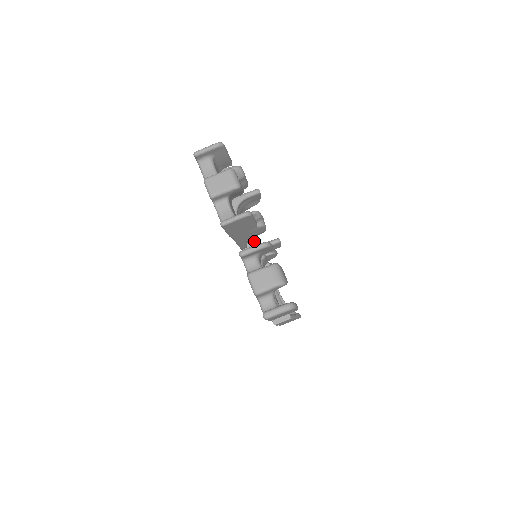
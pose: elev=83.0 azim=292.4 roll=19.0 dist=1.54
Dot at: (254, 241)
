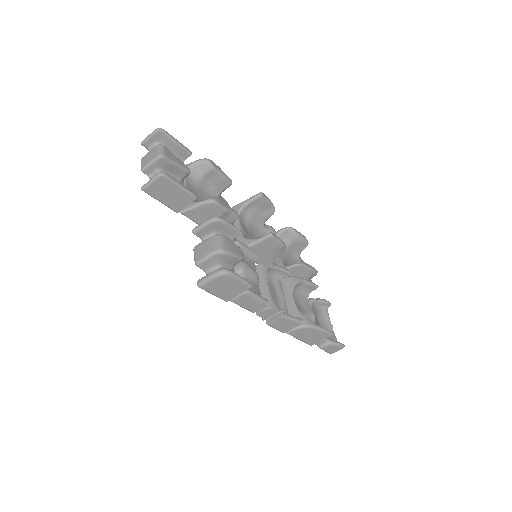
Dot at: occluded
